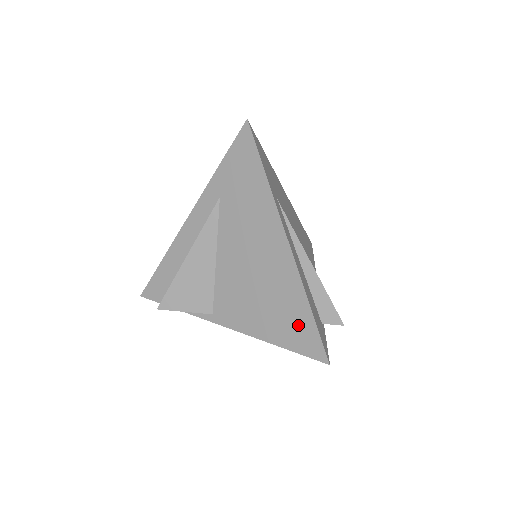
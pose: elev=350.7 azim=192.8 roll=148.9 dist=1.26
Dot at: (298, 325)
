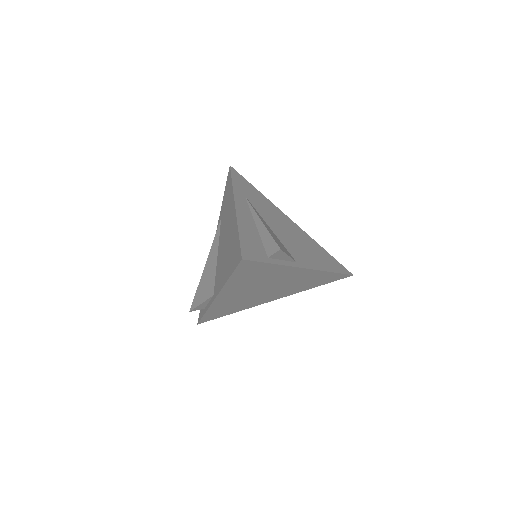
Dot at: (234, 251)
